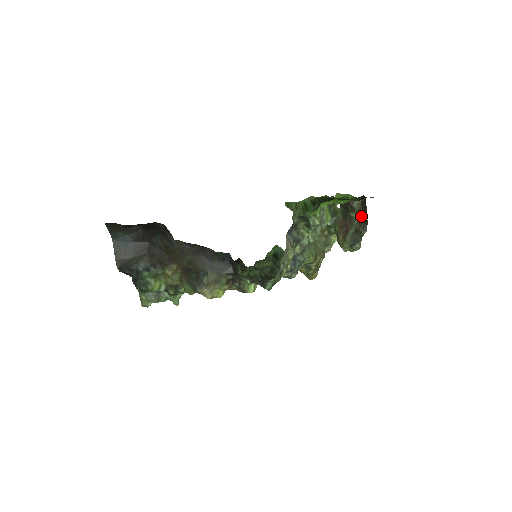
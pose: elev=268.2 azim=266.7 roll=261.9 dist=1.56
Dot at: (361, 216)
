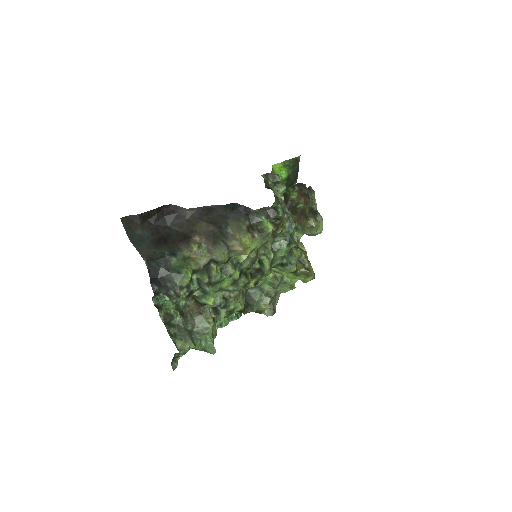
Dot at: (304, 200)
